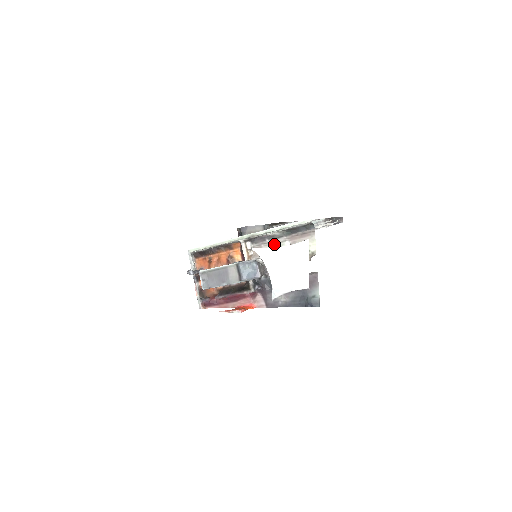
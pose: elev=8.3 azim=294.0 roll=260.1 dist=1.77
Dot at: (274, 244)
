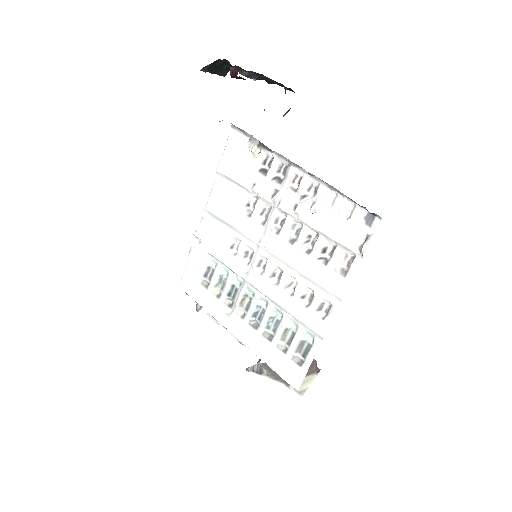
Dot at: occluded
